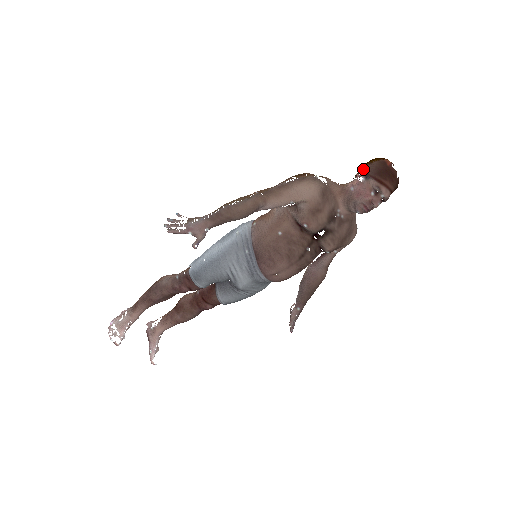
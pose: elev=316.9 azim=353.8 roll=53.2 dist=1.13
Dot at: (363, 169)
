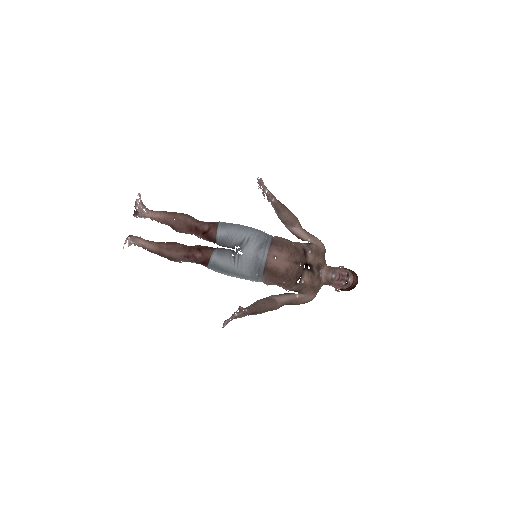
Dot at: occluded
